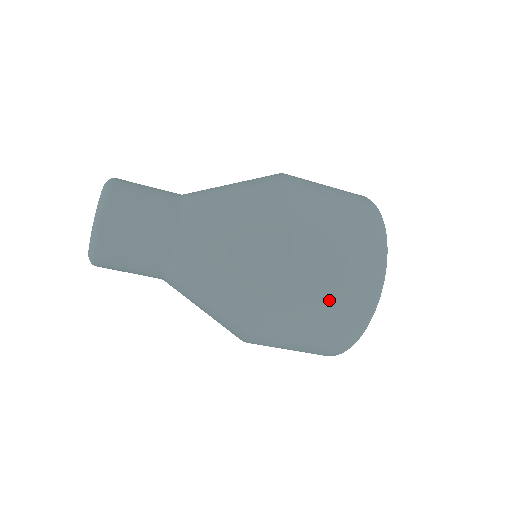
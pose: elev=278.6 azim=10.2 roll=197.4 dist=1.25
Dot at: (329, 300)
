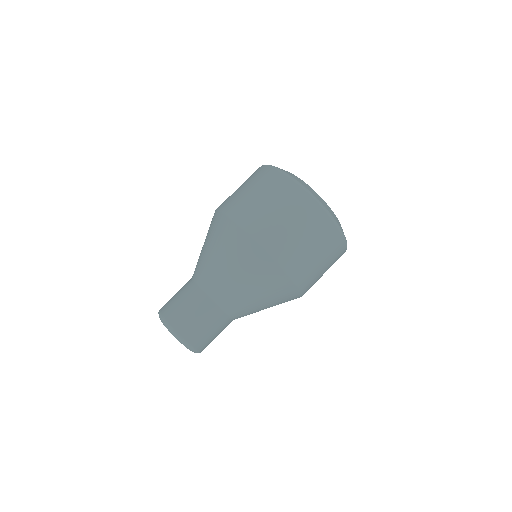
Dot at: (271, 207)
